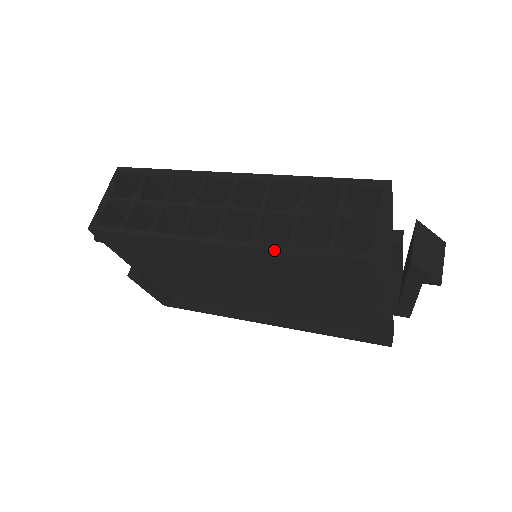
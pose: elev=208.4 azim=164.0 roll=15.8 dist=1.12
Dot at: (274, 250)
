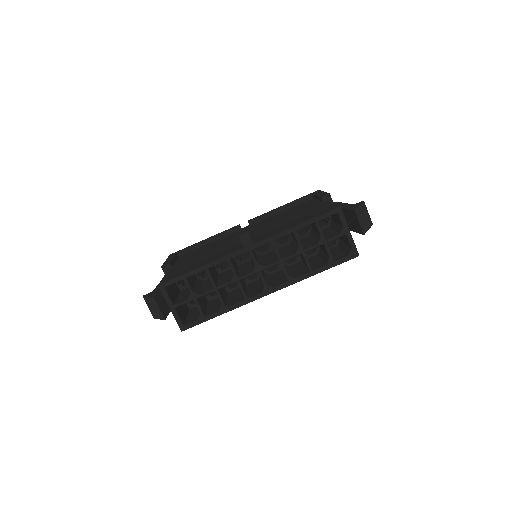
Dot at: (305, 278)
